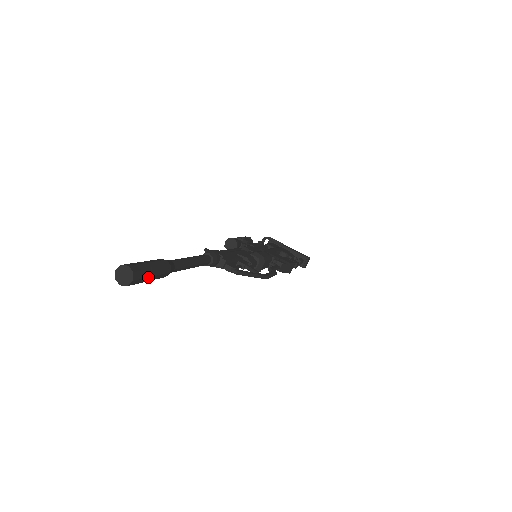
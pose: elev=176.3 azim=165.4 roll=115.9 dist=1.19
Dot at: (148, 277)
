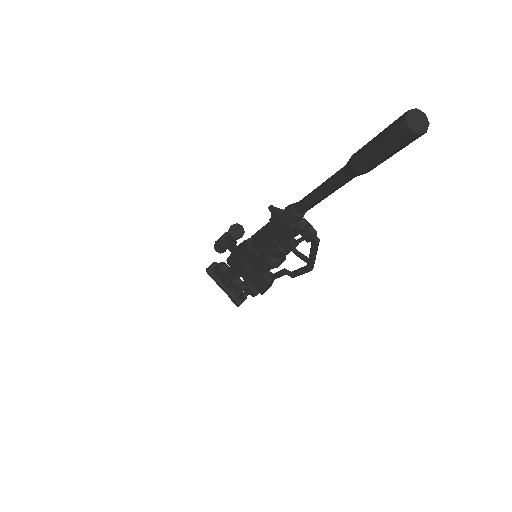
Dot at: (401, 149)
